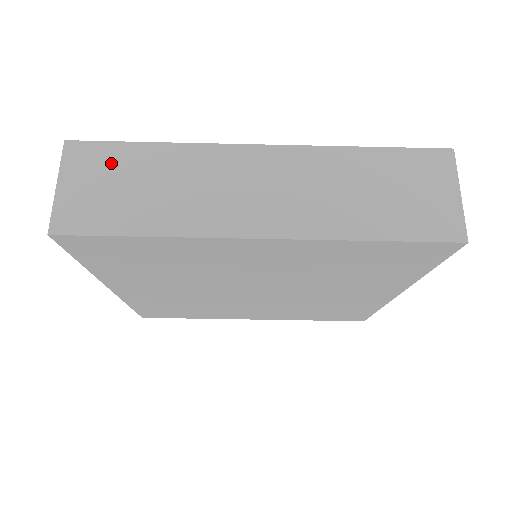
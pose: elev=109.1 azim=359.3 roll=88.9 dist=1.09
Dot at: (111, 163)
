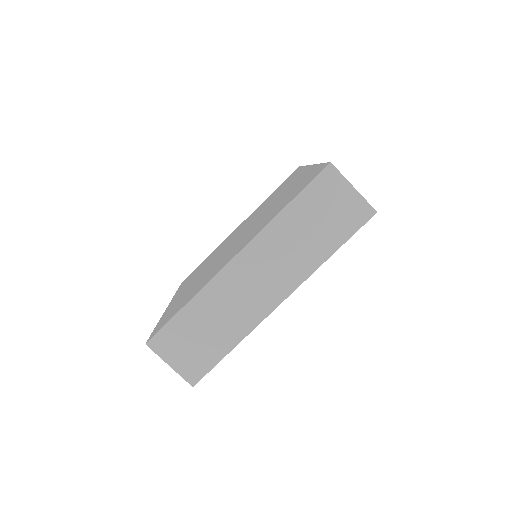
Dot at: (179, 333)
